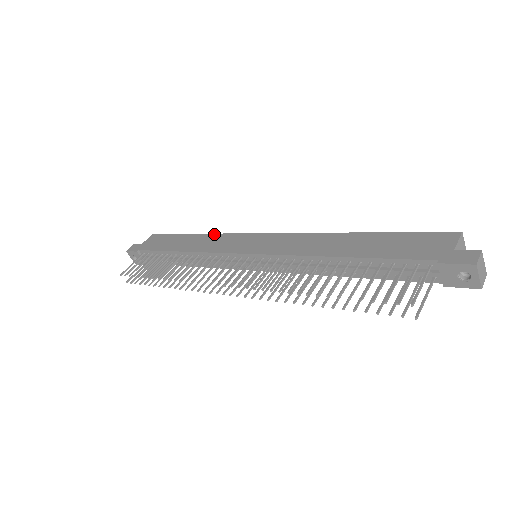
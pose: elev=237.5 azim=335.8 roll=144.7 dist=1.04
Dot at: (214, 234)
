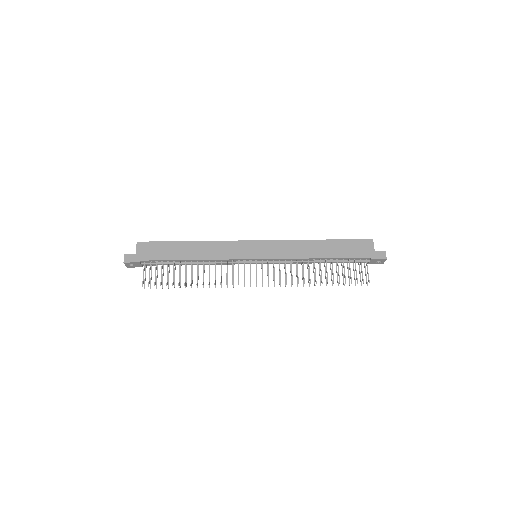
Dot at: (211, 242)
